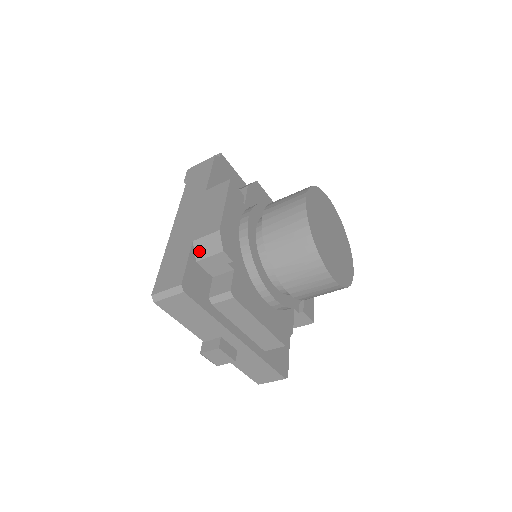
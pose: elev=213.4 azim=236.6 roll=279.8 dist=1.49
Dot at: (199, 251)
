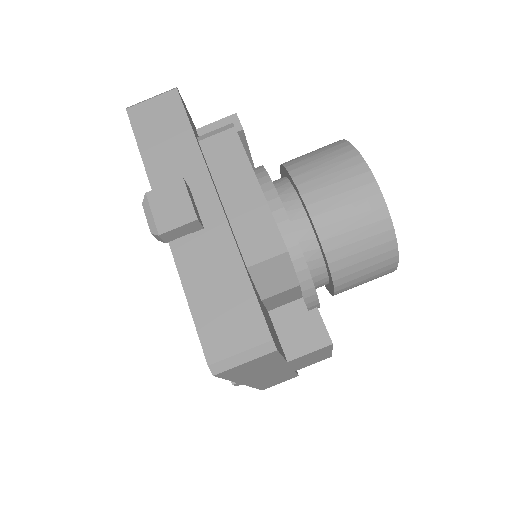
Dot at: occluded
